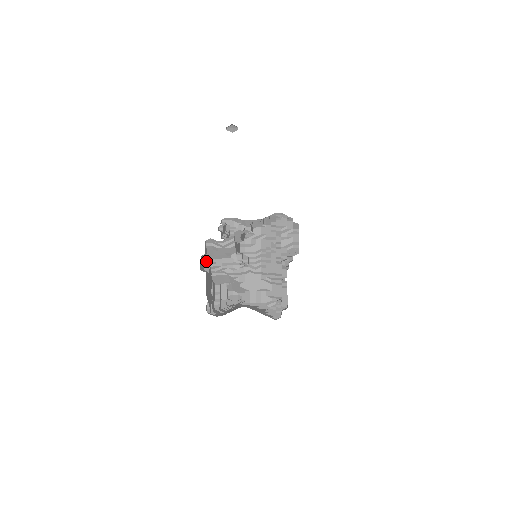
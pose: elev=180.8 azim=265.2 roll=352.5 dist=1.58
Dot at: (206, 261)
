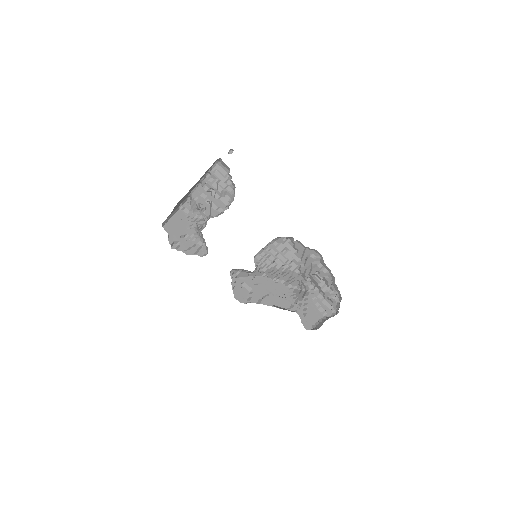
Dot at: (188, 218)
